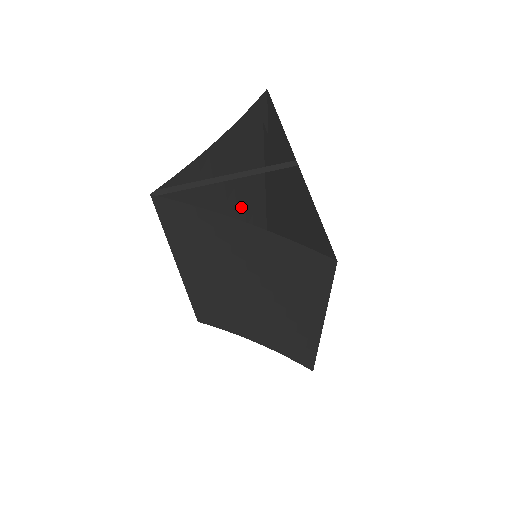
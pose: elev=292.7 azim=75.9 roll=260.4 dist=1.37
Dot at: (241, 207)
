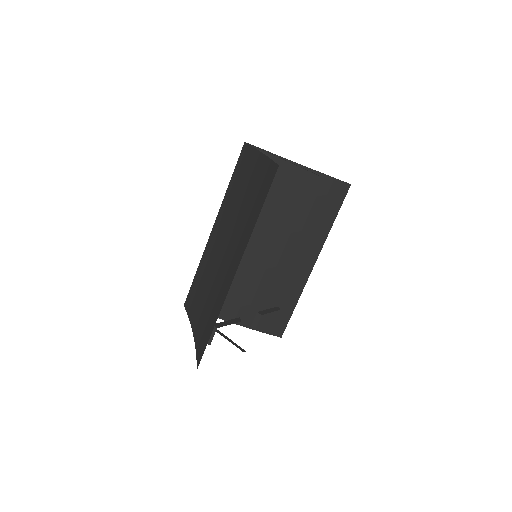
Dot at: (281, 246)
